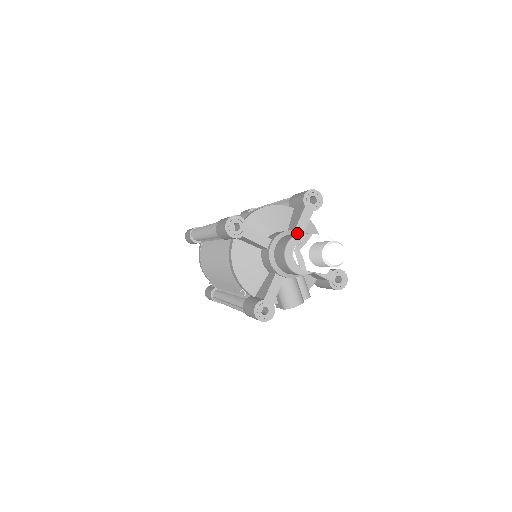
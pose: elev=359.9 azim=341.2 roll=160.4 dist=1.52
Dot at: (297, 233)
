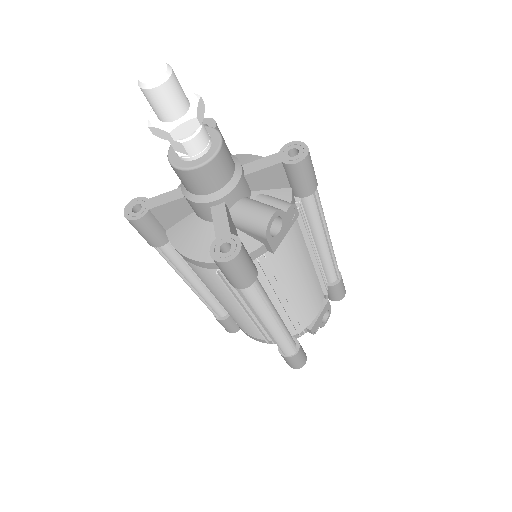
Dot at: occluded
